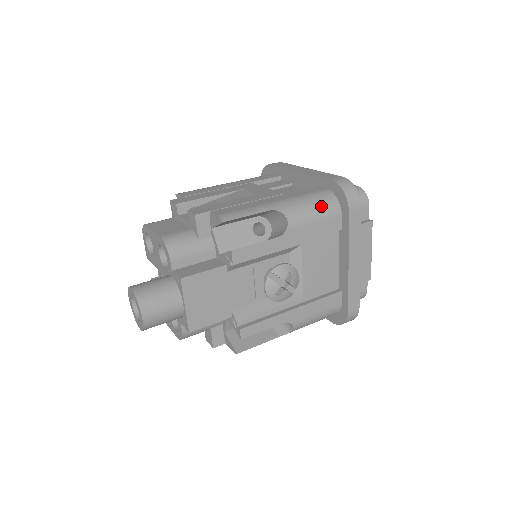
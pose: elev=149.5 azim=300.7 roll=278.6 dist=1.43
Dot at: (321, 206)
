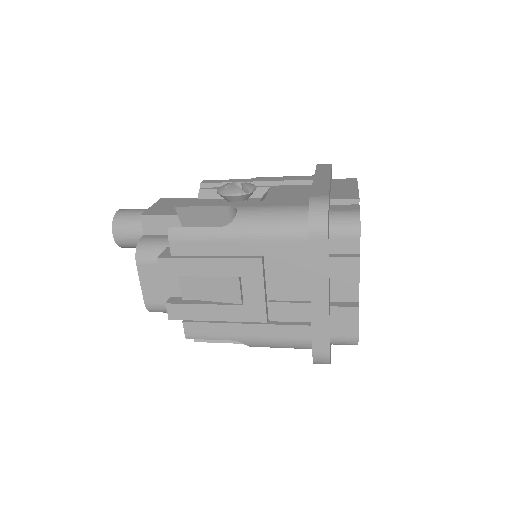
Dot at: occluded
